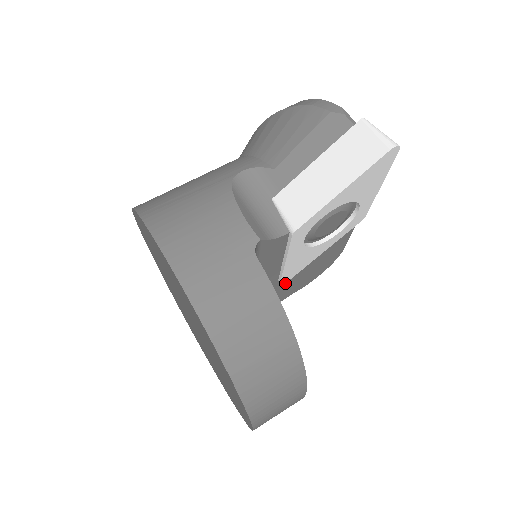
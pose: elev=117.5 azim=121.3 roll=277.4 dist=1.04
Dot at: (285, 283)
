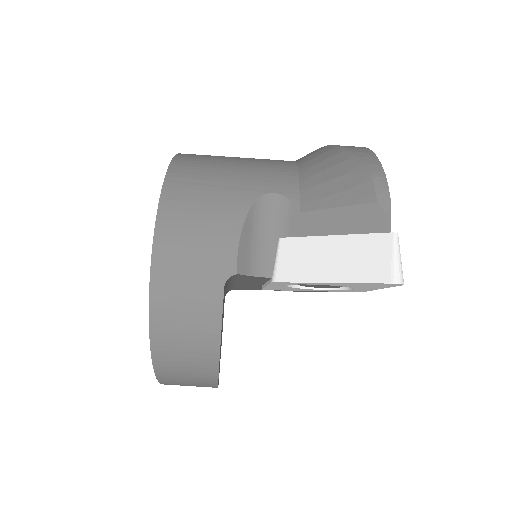
Dot at: occluded
